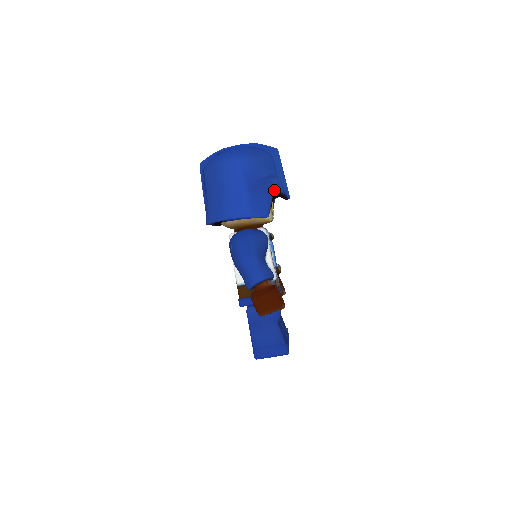
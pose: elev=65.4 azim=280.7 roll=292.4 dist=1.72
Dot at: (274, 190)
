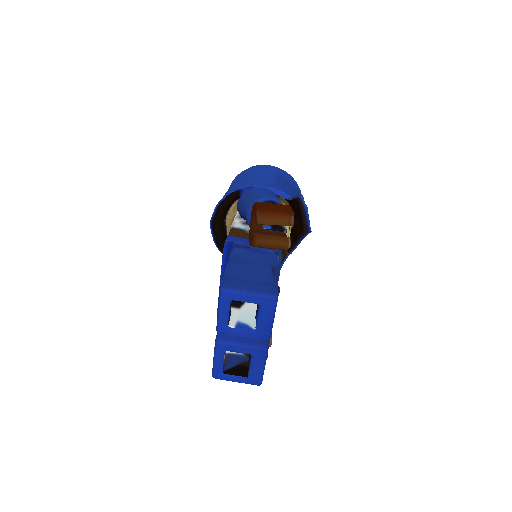
Dot at: occluded
